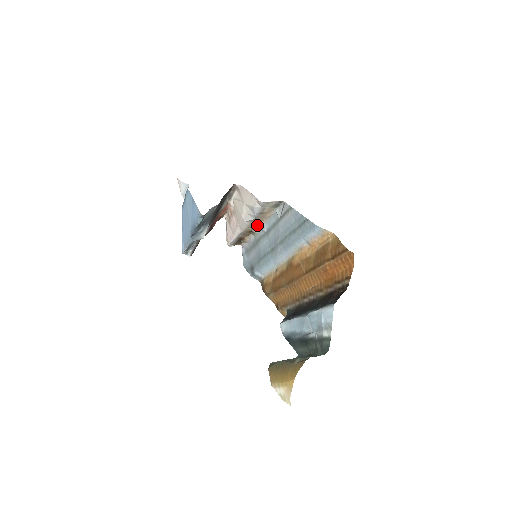
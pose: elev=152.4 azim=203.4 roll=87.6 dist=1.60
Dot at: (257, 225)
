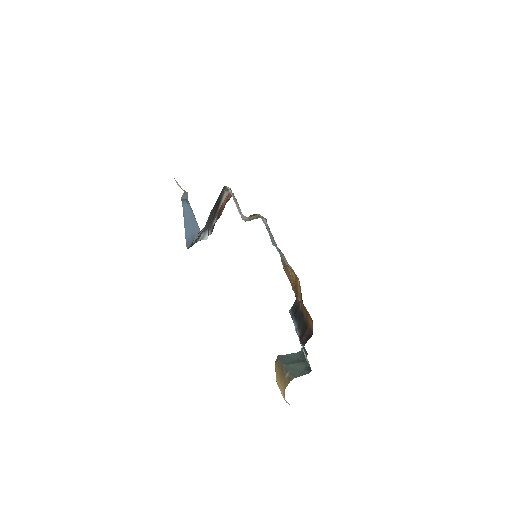
Dot at: occluded
